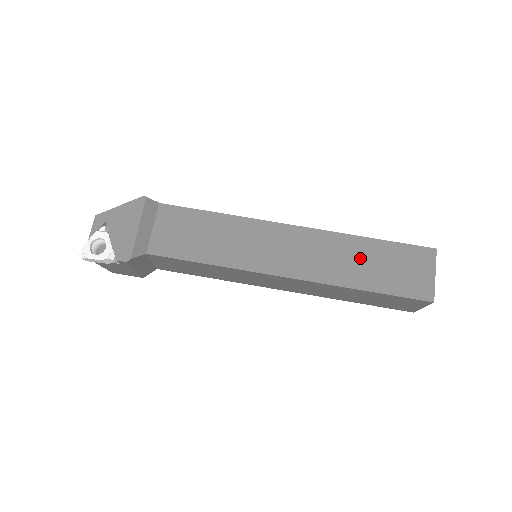
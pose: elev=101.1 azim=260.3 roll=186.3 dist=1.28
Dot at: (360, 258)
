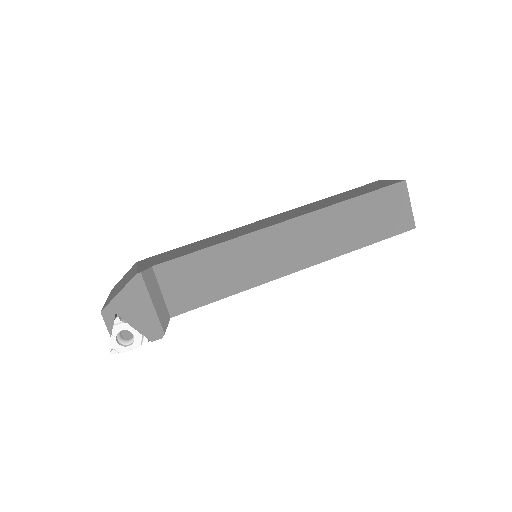
Dot at: (349, 222)
